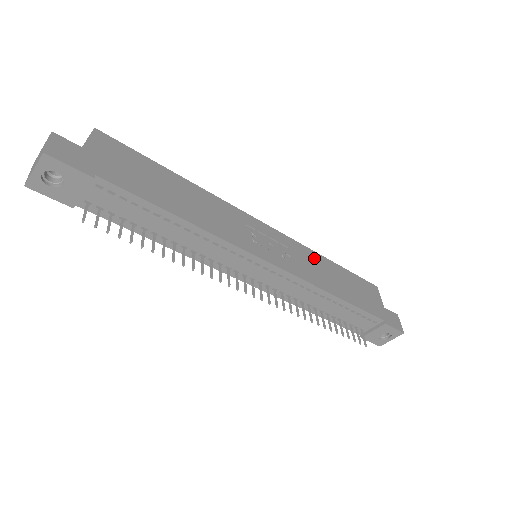
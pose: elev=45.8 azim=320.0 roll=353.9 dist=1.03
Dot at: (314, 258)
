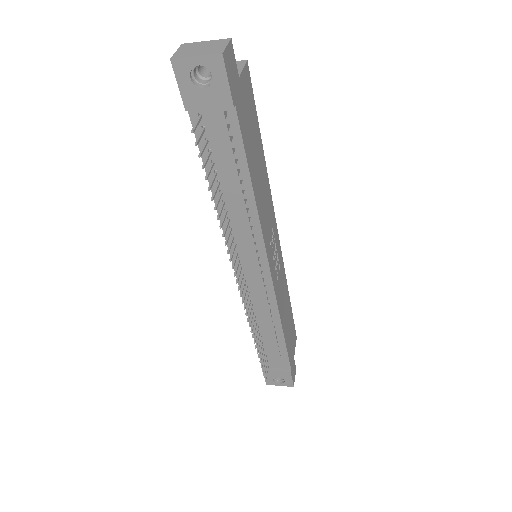
Dot at: (285, 287)
